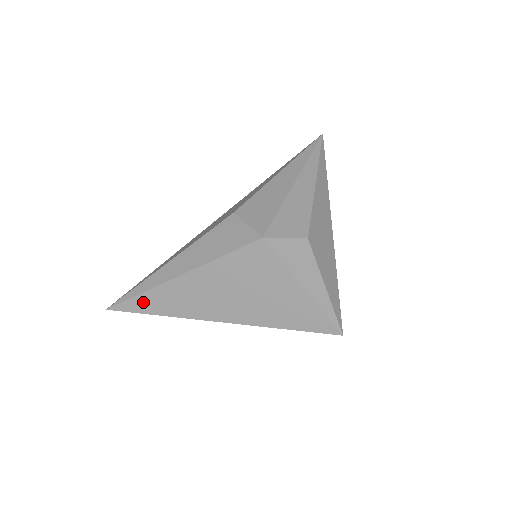
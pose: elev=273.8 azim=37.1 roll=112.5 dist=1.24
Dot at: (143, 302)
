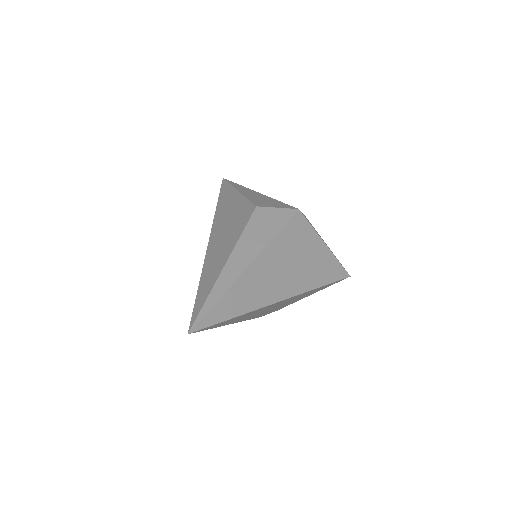
Dot at: (224, 306)
